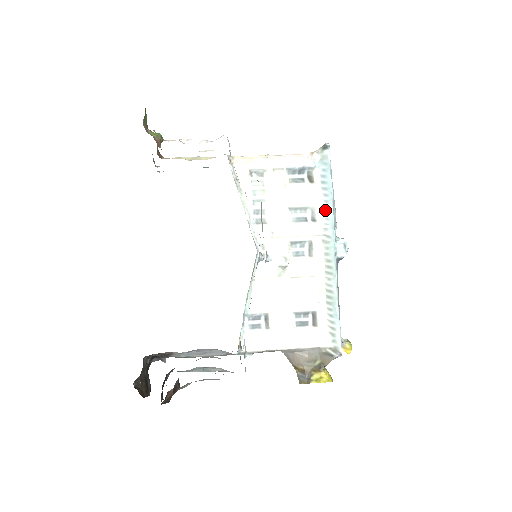
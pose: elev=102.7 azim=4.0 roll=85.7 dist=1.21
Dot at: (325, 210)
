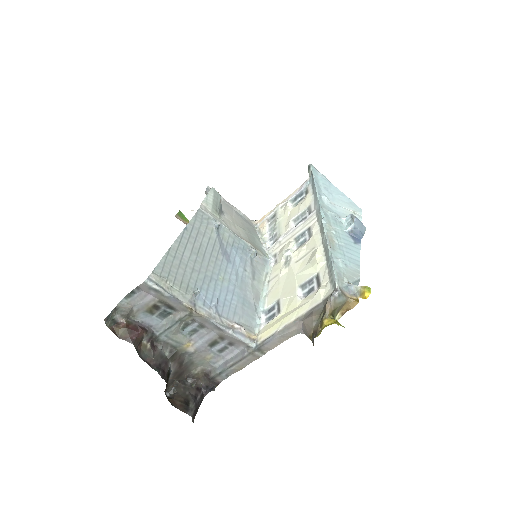
Dot at: (315, 200)
